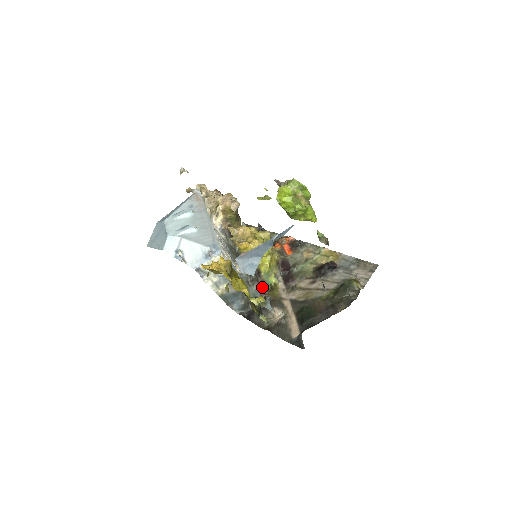
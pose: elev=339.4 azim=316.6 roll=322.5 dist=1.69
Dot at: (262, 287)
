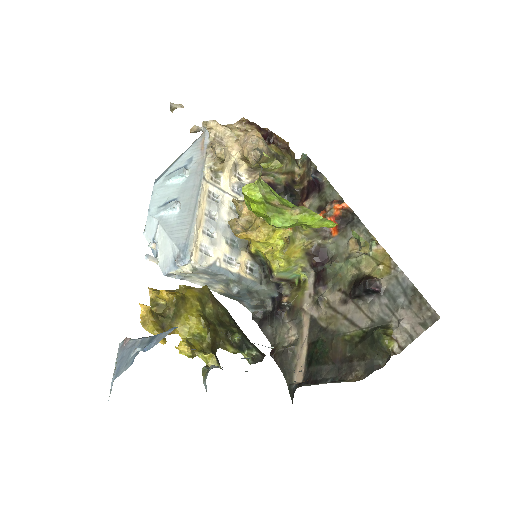
Dot at: (282, 285)
